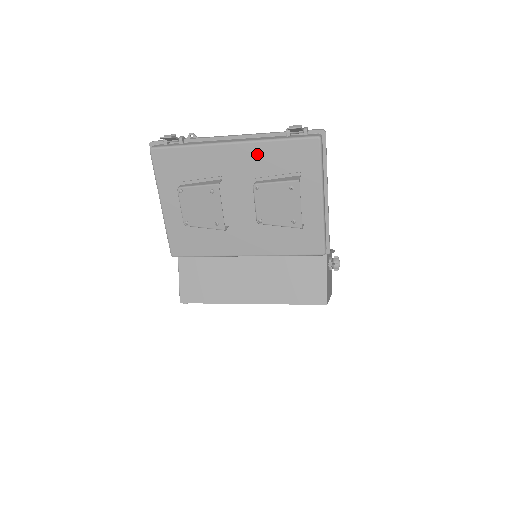
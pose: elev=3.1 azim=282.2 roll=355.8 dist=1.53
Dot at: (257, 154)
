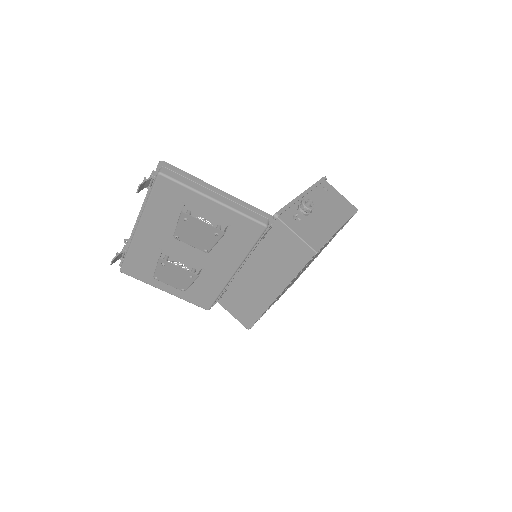
Dot at: (153, 219)
